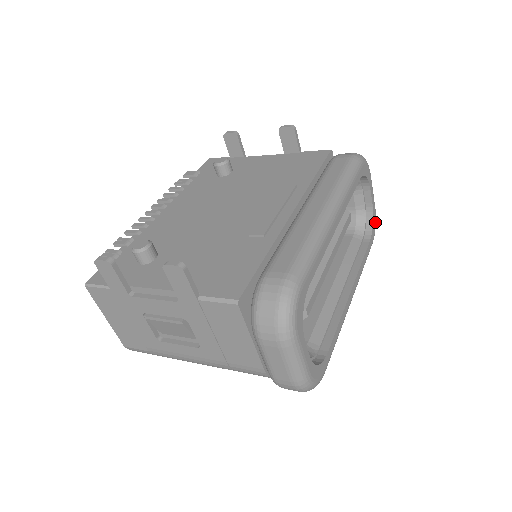
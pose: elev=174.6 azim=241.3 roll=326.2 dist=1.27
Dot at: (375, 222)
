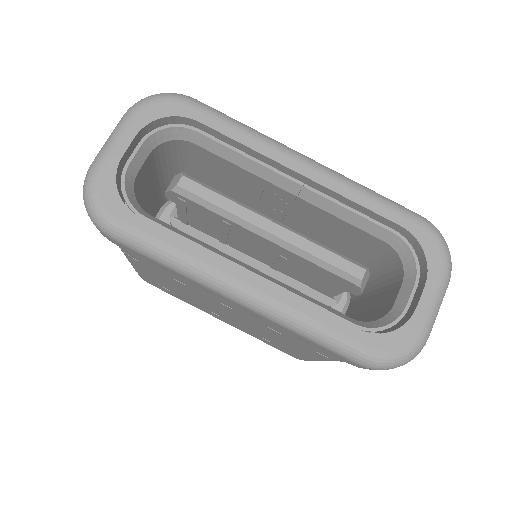
Dot at: (404, 345)
